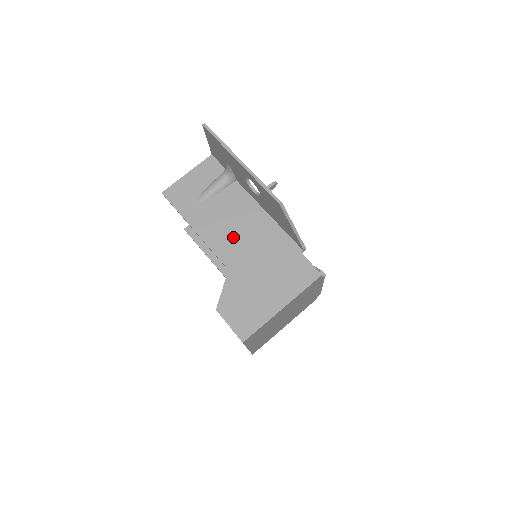
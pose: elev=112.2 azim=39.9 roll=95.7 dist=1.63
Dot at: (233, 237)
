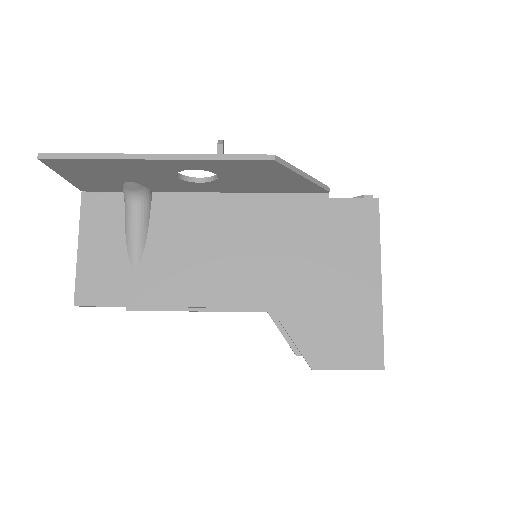
Dot at: (230, 264)
